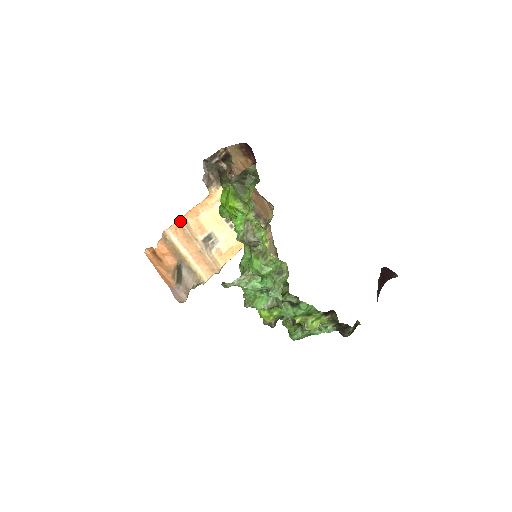
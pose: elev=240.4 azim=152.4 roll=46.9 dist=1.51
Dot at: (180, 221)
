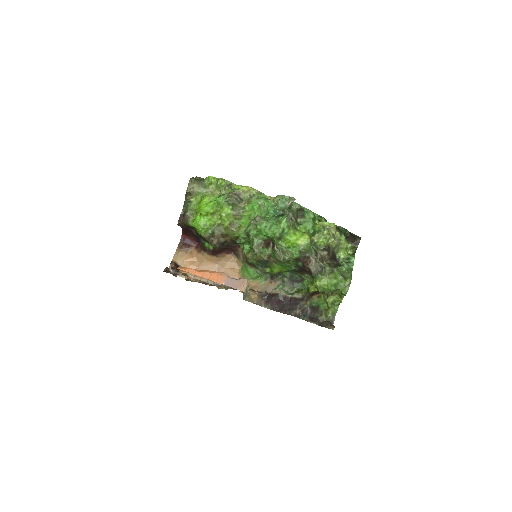
Dot at: occluded
